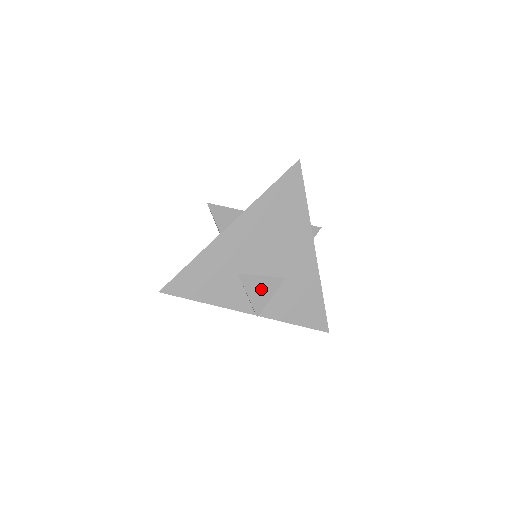
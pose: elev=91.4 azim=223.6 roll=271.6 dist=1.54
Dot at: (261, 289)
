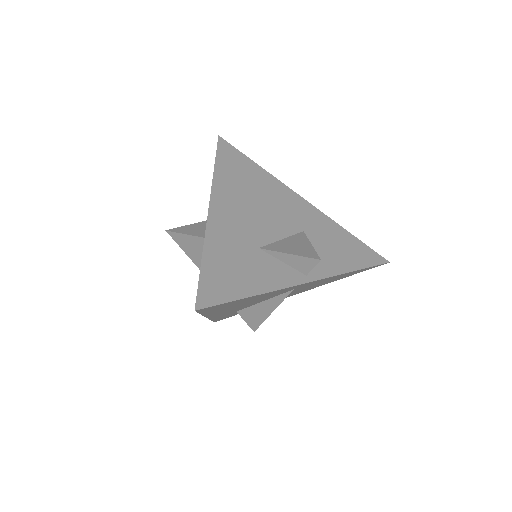
Dot at: (294, 245)
